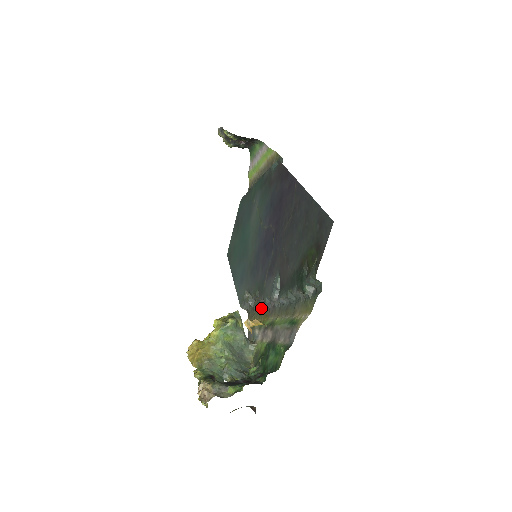
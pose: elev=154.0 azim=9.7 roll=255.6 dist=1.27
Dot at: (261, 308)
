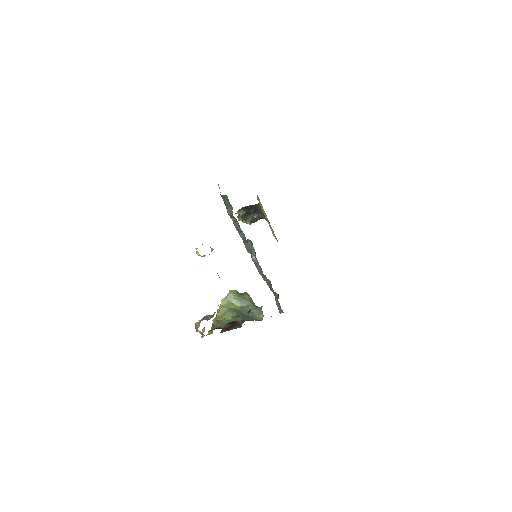
Dot at: occluded
